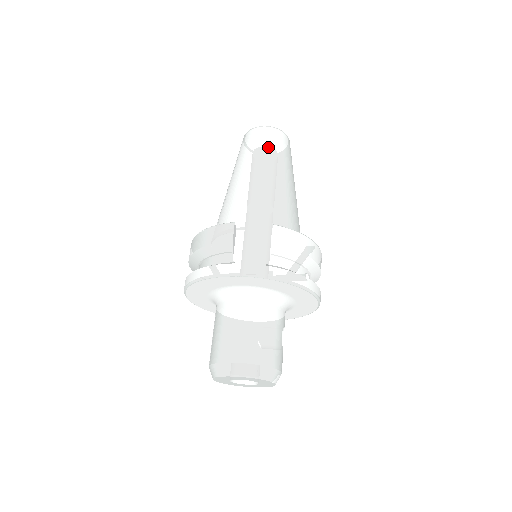
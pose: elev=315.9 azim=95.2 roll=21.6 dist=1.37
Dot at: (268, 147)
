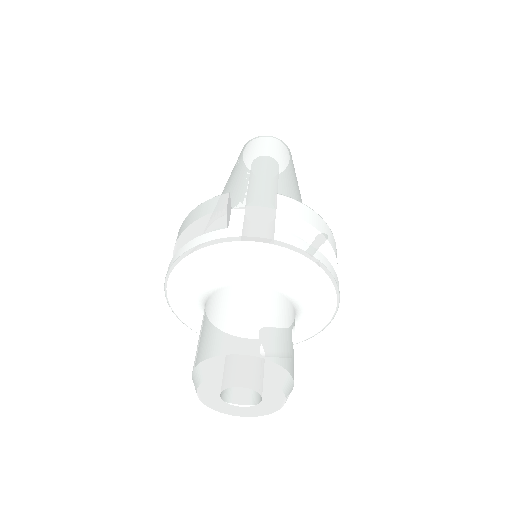
Dot at: (268, 149)
